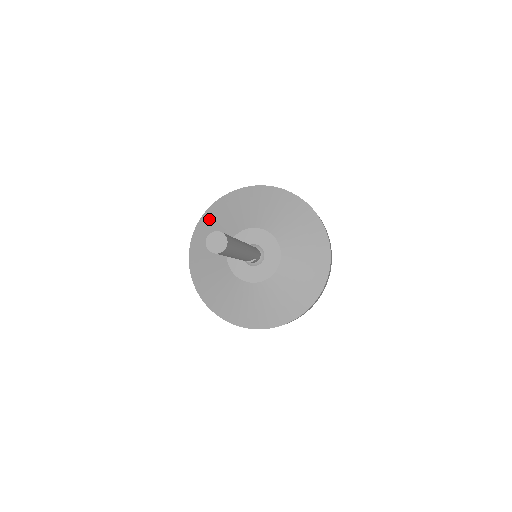
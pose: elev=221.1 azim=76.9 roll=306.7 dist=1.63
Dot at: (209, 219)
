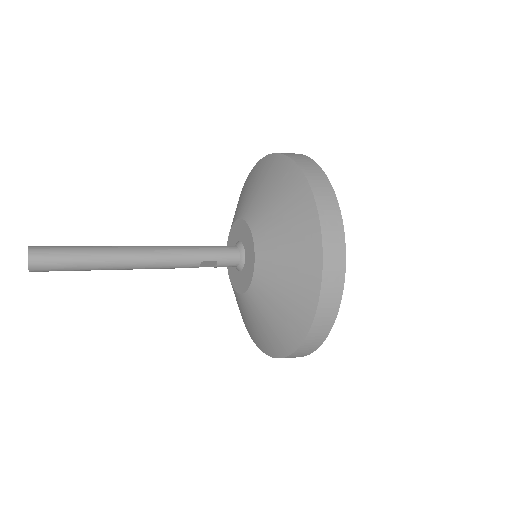
Dot at: occluded
